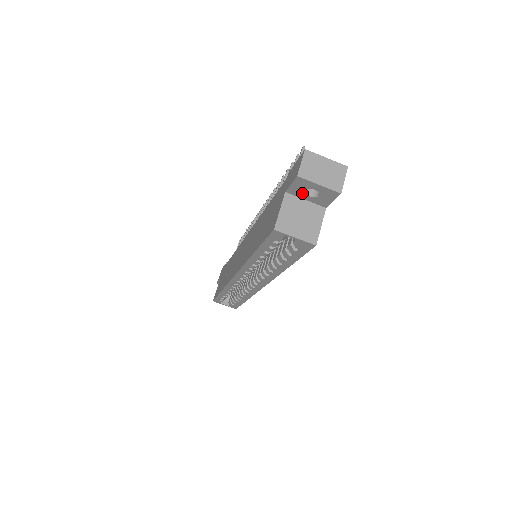
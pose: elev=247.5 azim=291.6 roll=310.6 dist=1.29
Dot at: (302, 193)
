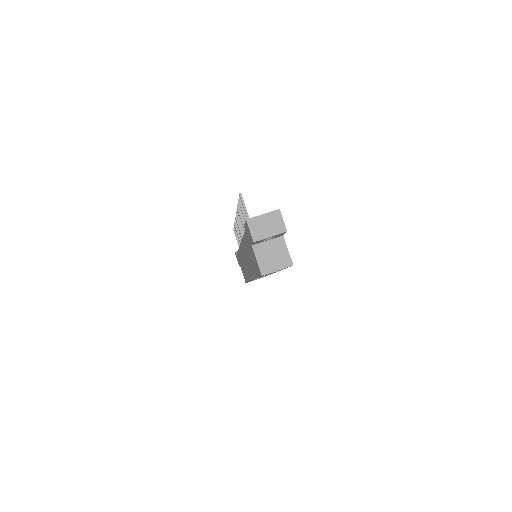
Dot at: (263, 241)
